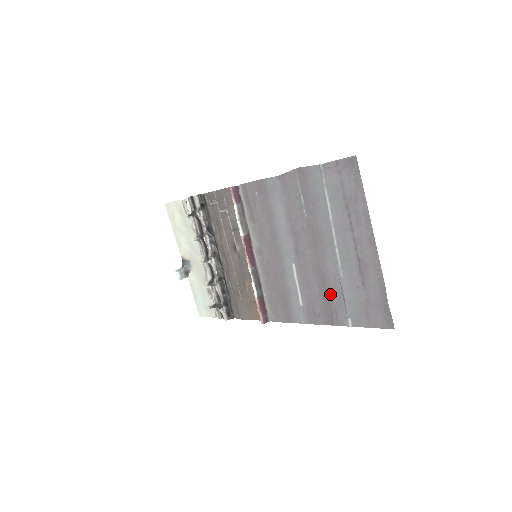
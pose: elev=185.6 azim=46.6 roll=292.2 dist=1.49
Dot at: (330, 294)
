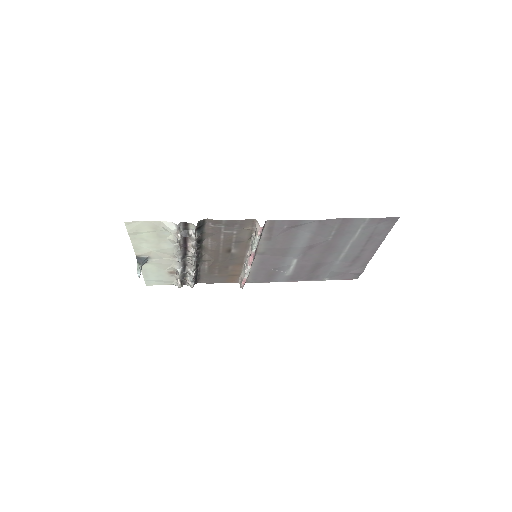
Dot at: (319, 270)
